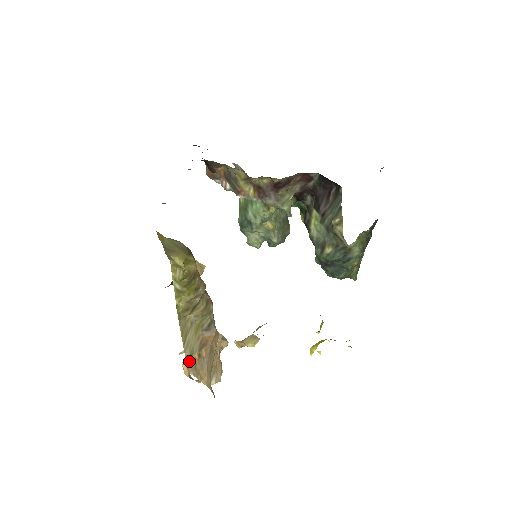
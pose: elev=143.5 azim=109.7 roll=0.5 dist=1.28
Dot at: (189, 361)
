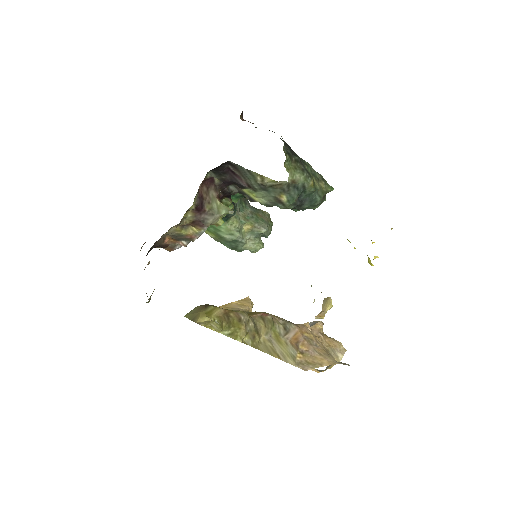
Dot at: (298, 364)
